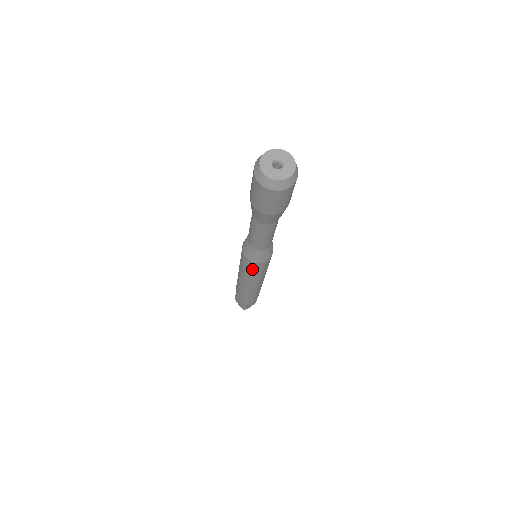
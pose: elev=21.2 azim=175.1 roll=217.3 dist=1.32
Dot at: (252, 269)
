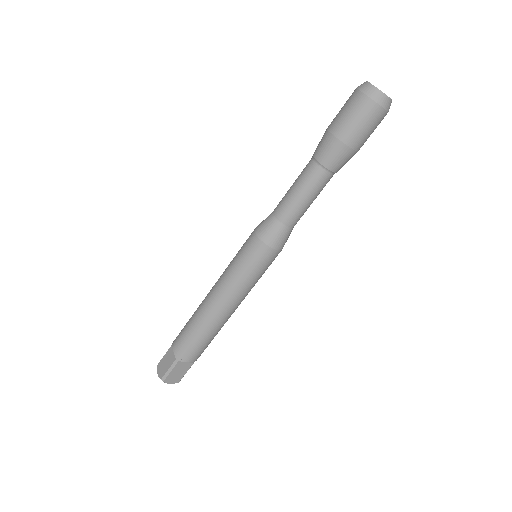
Dot at: (250, 259)
